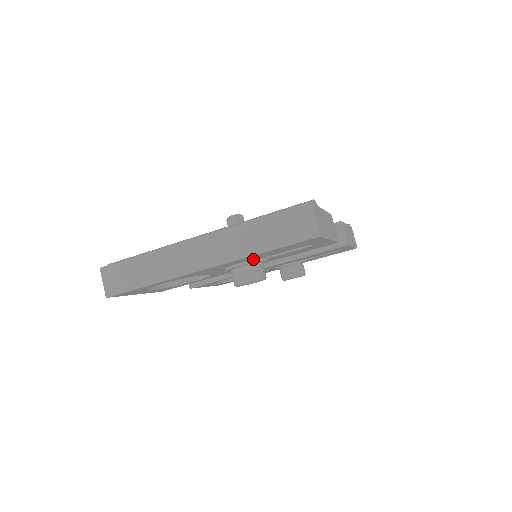
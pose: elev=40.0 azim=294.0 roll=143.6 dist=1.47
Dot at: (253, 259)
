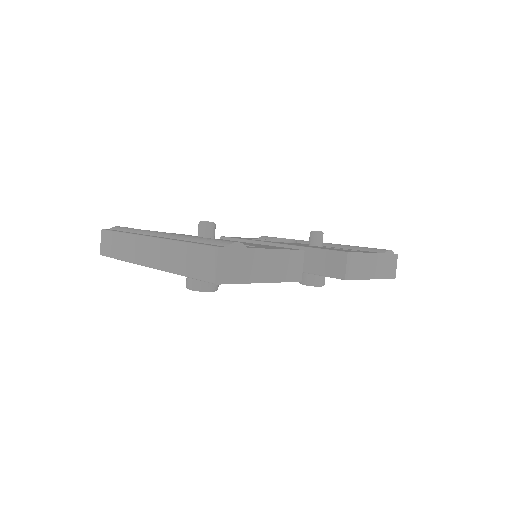
Dot at: occluded
